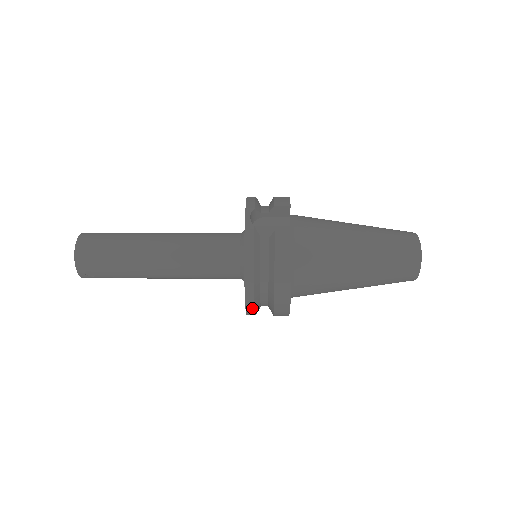
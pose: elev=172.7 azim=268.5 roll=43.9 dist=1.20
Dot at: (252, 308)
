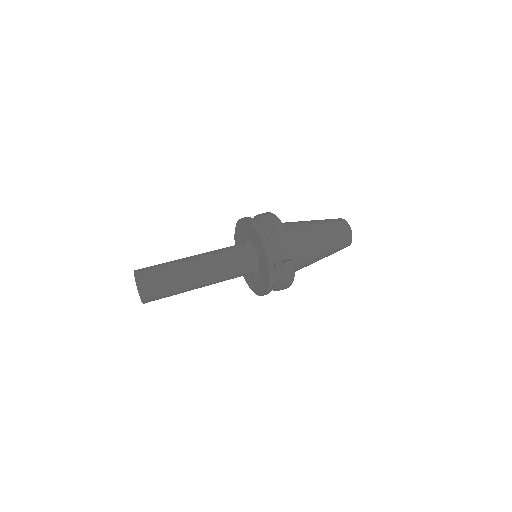
Dot at: occluded
